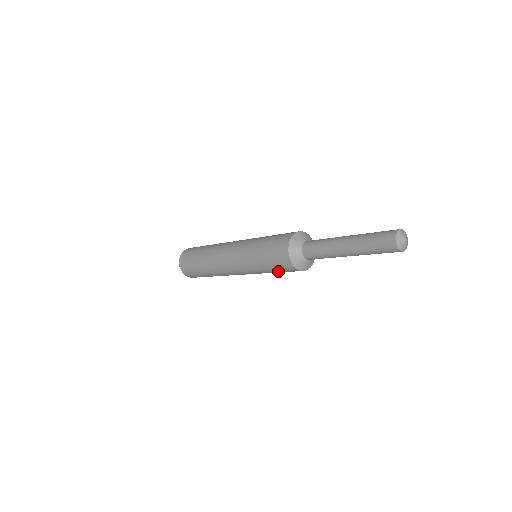
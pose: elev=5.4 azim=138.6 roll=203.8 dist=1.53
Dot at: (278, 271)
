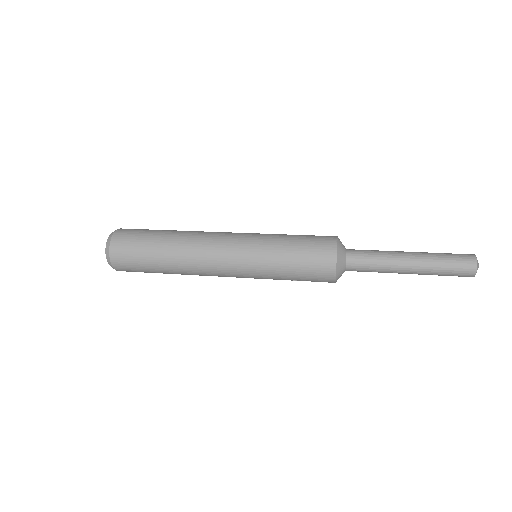
Dot at: (300, 277)
